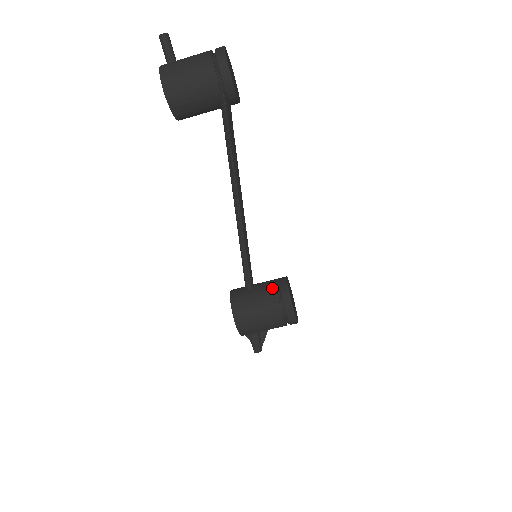
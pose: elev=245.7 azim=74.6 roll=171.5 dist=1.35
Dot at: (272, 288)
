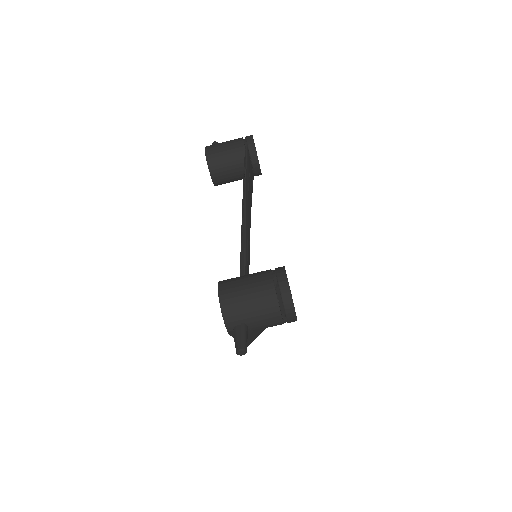
Dot at: occluded
